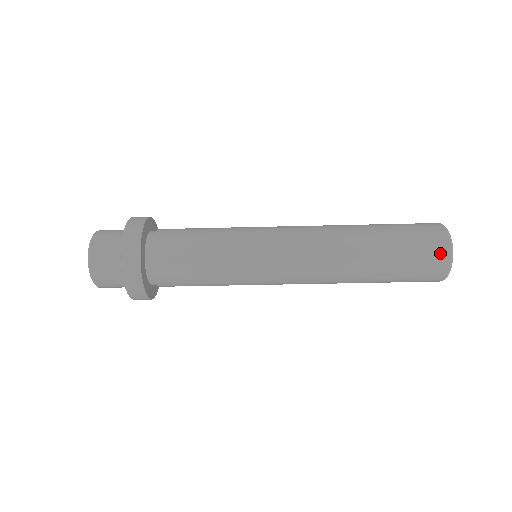
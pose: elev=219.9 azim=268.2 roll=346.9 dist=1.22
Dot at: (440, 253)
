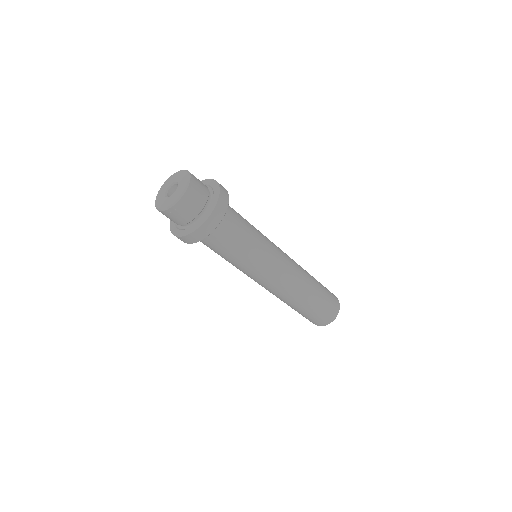
Dot at: (328, 320)
